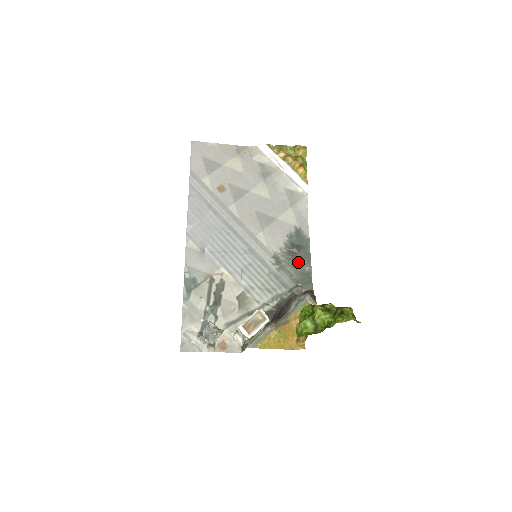
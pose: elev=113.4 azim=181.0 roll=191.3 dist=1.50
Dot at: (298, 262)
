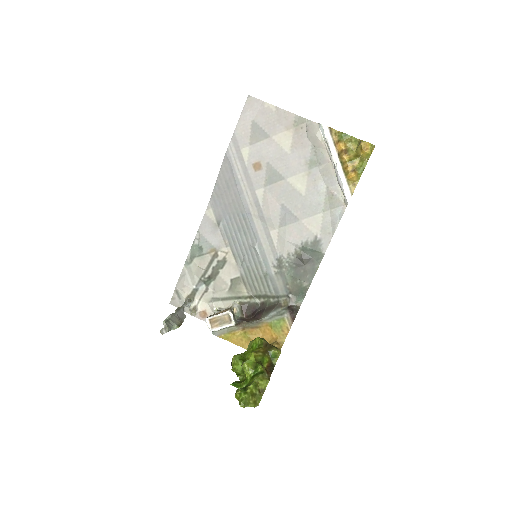
Dot at: (300, 274)
